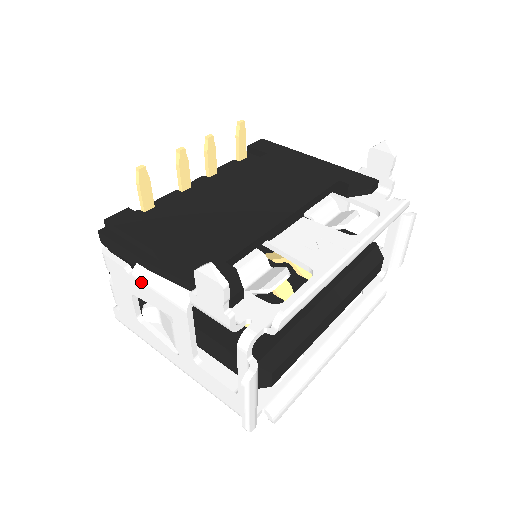
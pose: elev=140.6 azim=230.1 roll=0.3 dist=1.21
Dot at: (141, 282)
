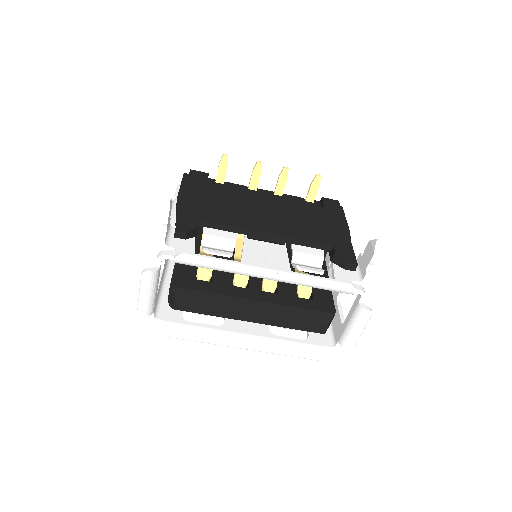
Dot at: occluded
